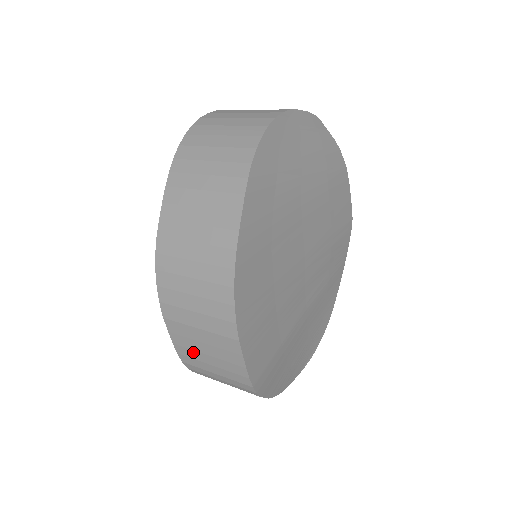
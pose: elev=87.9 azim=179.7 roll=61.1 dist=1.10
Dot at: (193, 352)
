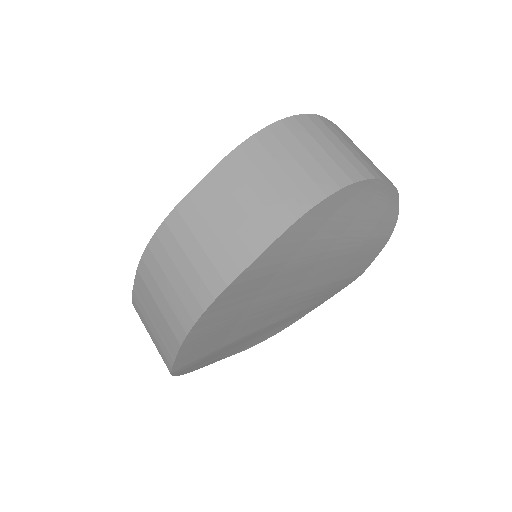
Dot at: (144, 310)
